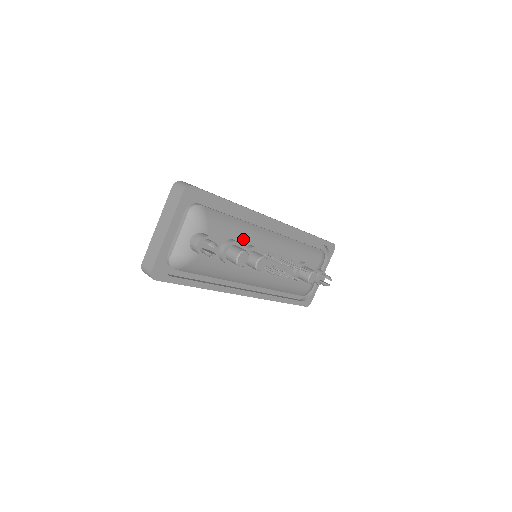
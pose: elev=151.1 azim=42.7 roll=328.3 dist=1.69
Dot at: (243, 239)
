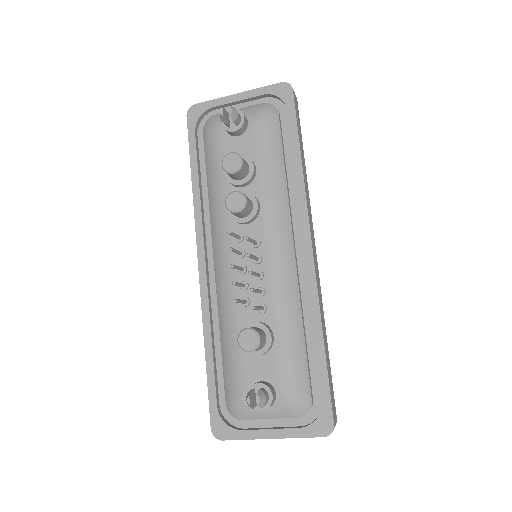
Dot at: (263, 186)
